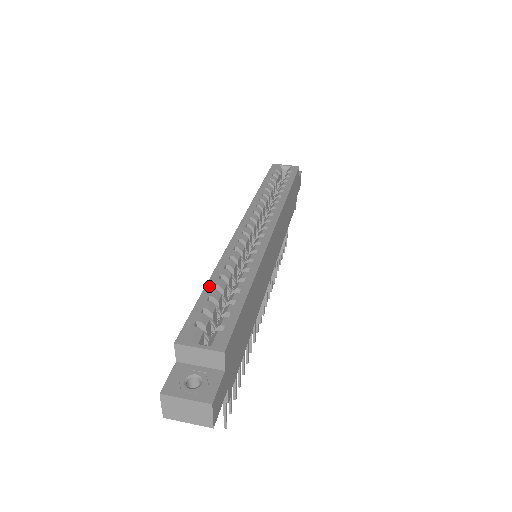
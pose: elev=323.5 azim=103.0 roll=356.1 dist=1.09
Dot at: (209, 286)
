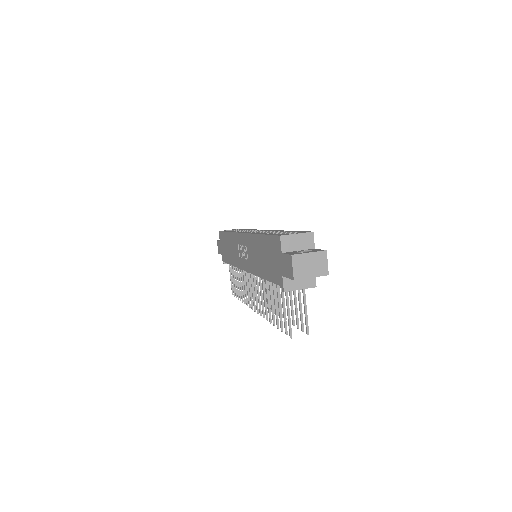
Dot at: occluded
